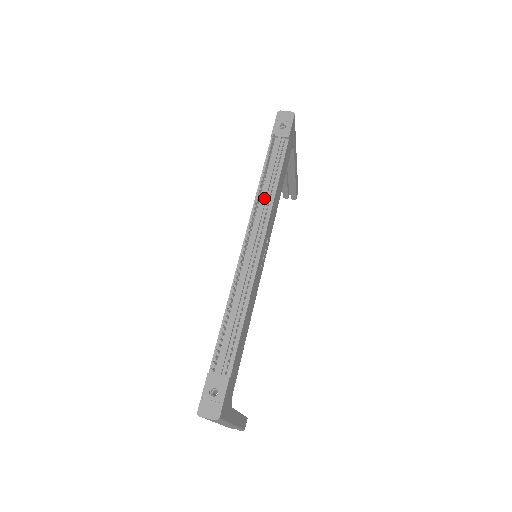
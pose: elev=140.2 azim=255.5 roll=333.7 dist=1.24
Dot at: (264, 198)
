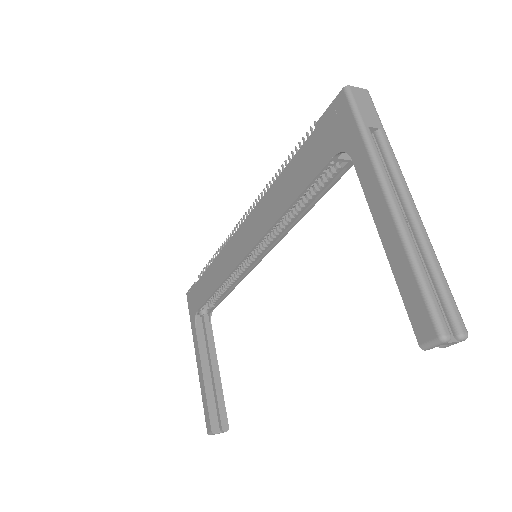
Dot at: occluded
